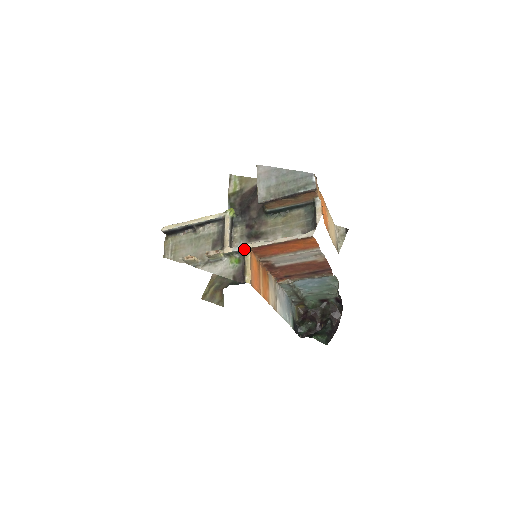
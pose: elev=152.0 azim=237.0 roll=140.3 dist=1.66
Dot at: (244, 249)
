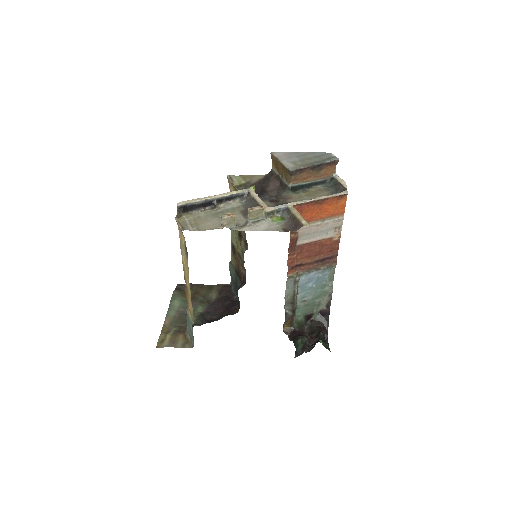
Dot at: (287, 206)
